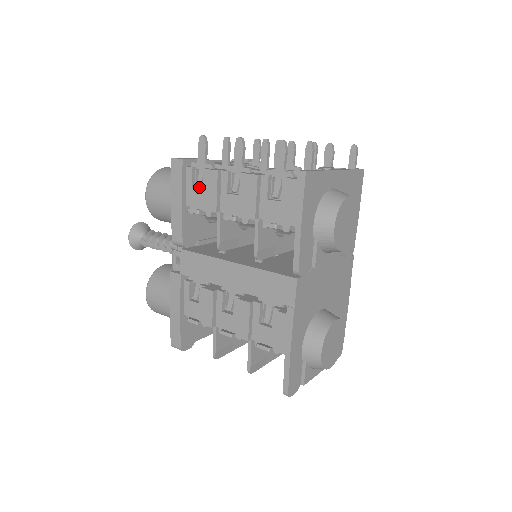
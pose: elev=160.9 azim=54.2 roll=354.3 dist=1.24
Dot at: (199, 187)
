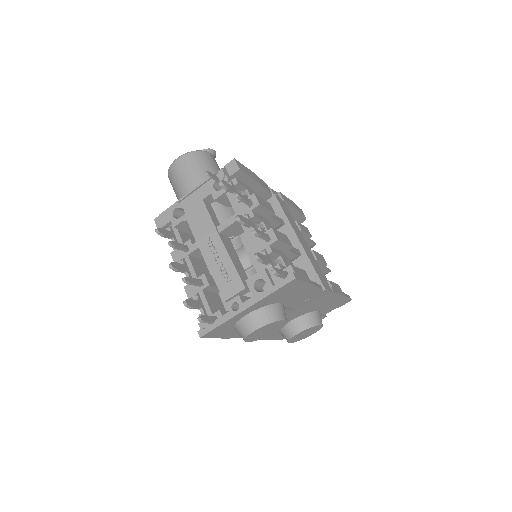
Dot at: occluded
